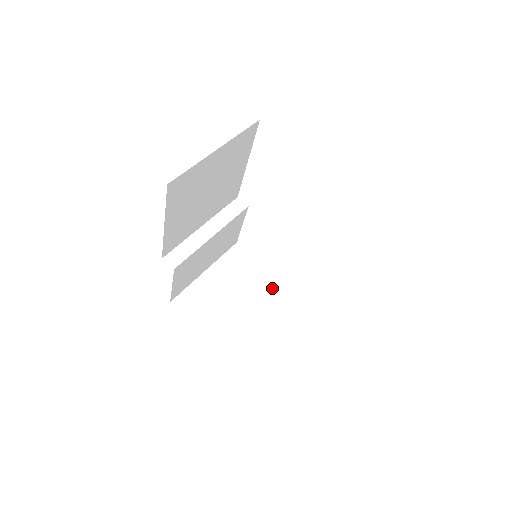
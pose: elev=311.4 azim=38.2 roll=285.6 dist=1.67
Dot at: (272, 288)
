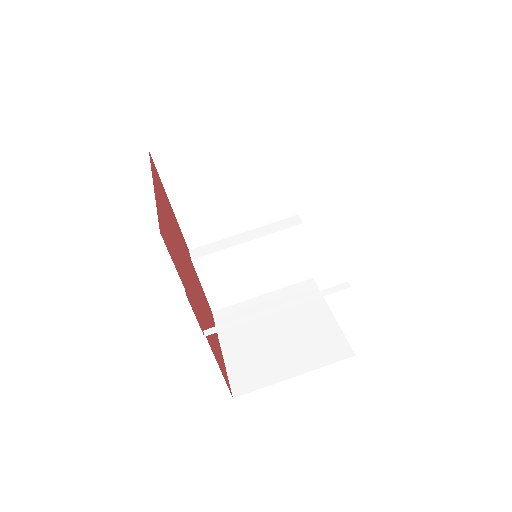
Dot at: (321, 330)
